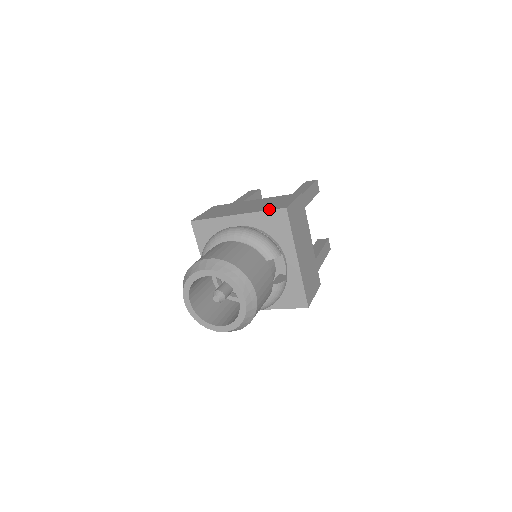
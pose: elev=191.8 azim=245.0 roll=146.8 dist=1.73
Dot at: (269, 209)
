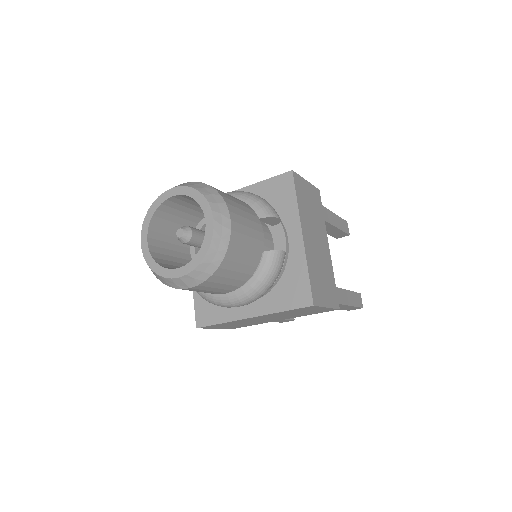
Dot at: (273, 177)
